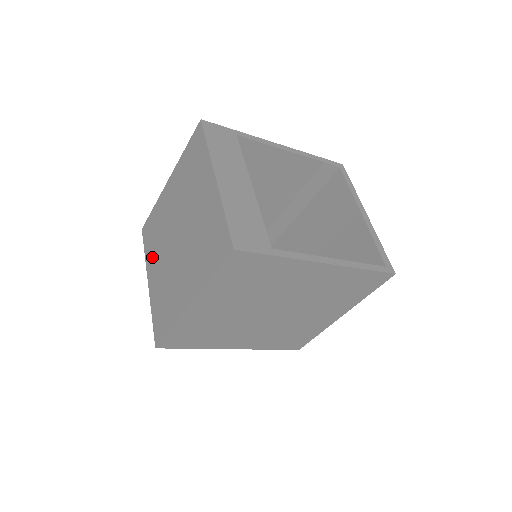
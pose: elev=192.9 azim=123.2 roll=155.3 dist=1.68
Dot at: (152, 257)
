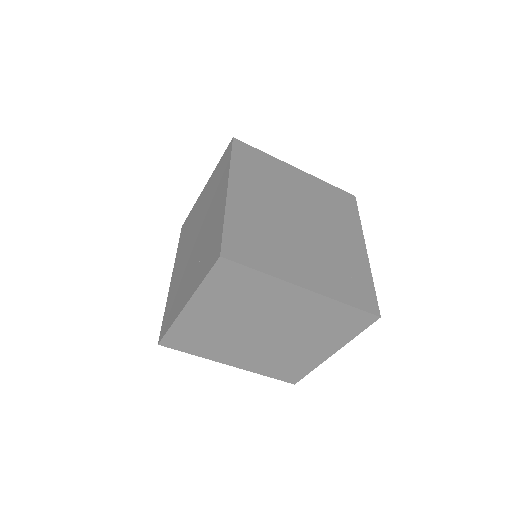
Dot at: (215, 301)
